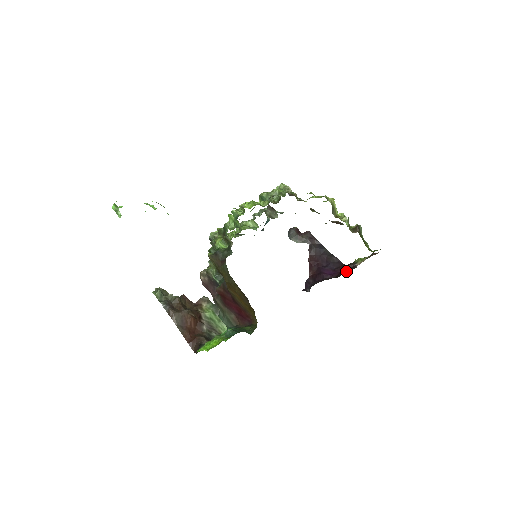
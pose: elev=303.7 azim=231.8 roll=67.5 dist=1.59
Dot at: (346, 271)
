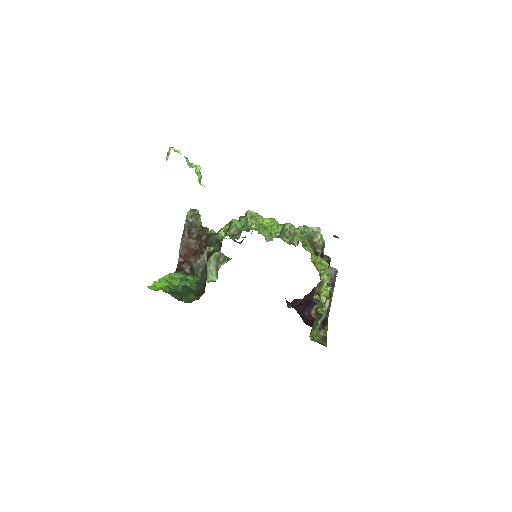
Dot at: occluded
